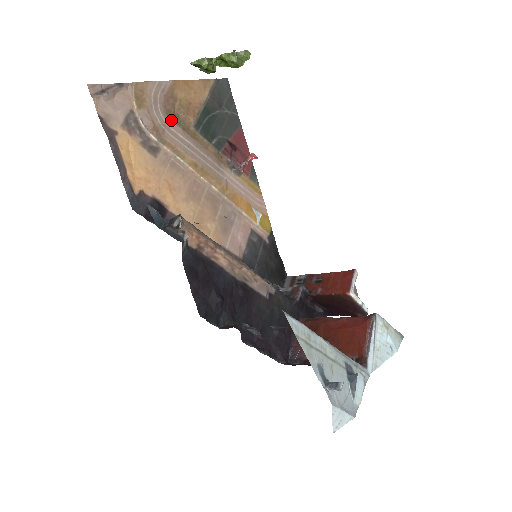
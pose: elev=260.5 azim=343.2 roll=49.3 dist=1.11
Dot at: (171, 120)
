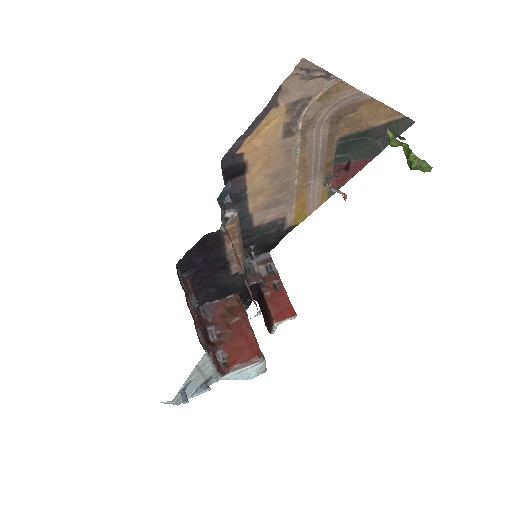
Dot at: (330, 123)
